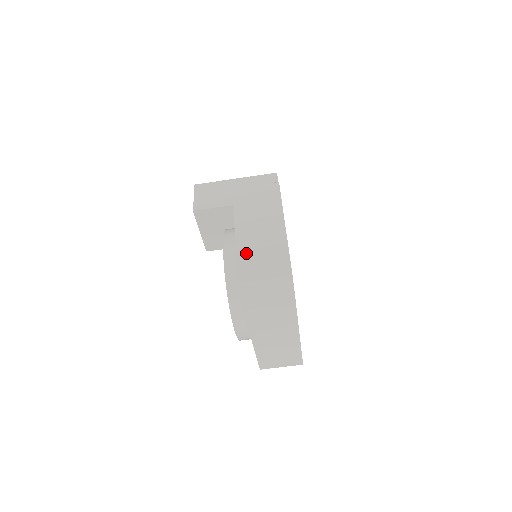
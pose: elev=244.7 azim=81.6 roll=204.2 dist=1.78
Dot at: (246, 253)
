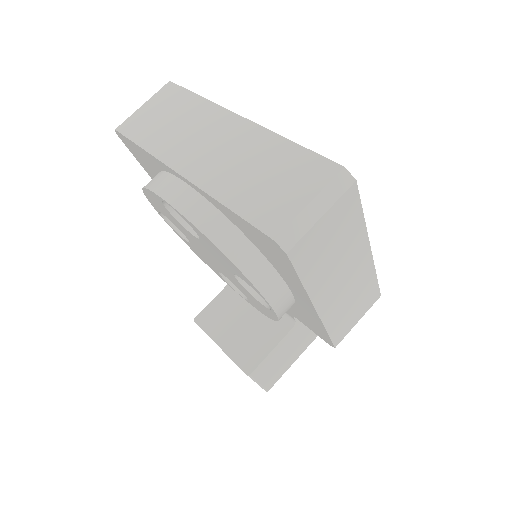
Dot at: occluded
